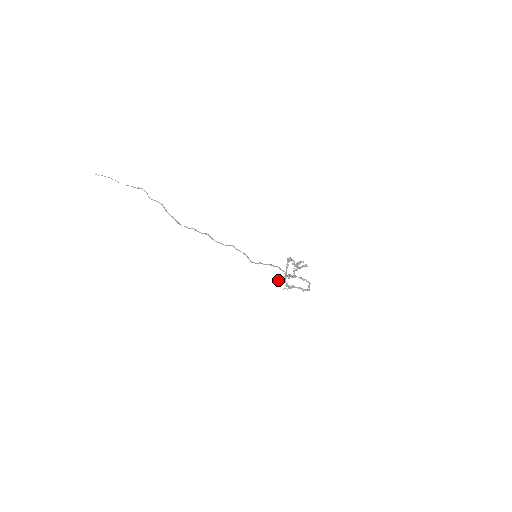
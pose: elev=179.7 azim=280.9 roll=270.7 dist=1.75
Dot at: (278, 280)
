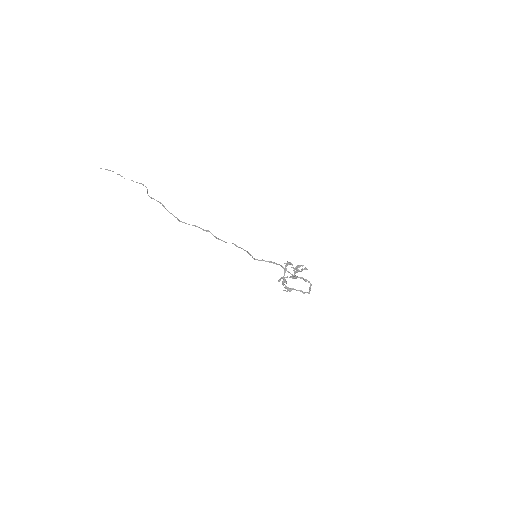
Dot at: (278, 281)
